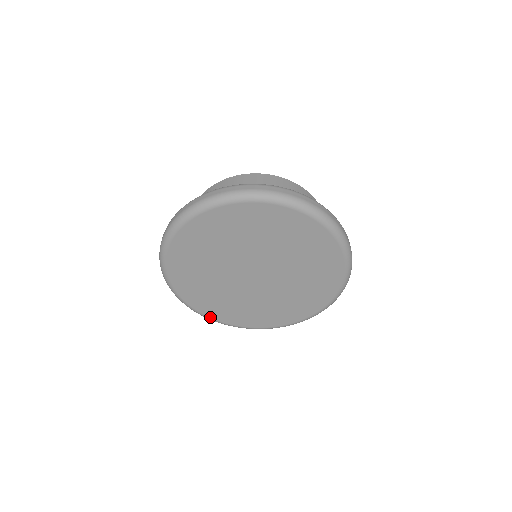
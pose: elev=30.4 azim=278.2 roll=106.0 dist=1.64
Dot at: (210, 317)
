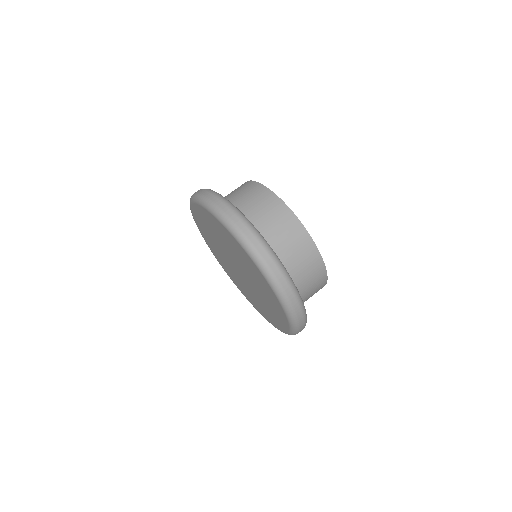
Dot at: (248, 300)
